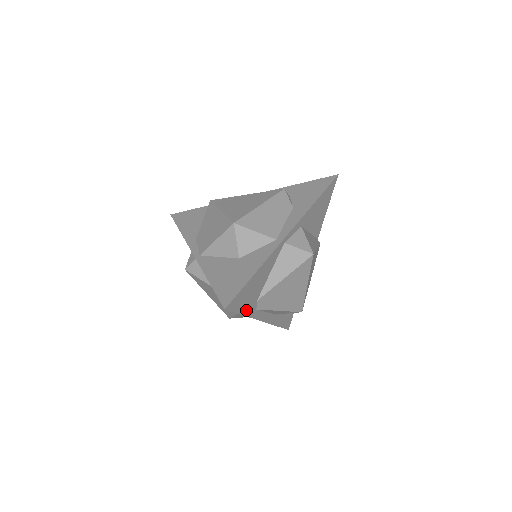
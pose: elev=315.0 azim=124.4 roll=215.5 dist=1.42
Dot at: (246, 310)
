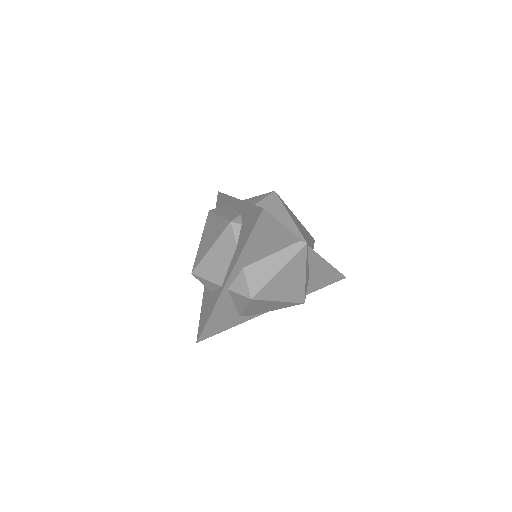
Dot at: (231, 325)
